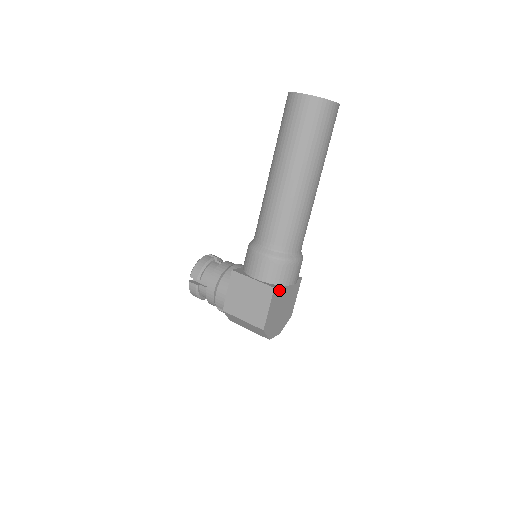
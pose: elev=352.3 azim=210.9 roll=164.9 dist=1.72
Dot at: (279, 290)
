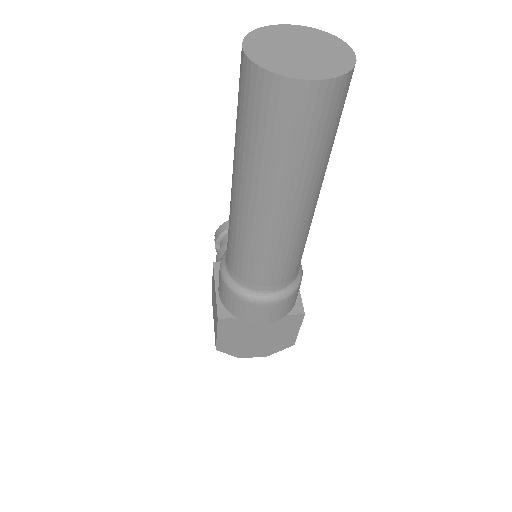
Dot at: (236, 321)
